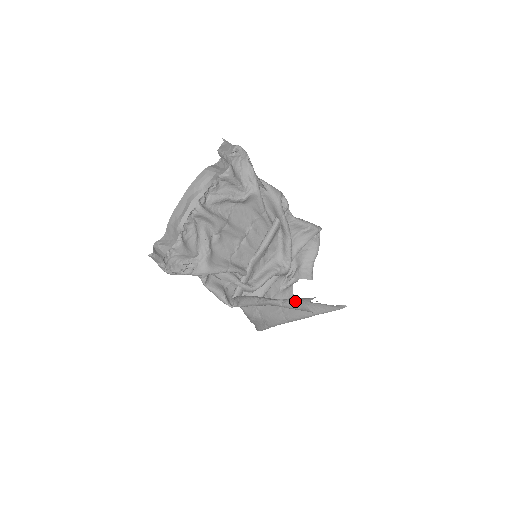
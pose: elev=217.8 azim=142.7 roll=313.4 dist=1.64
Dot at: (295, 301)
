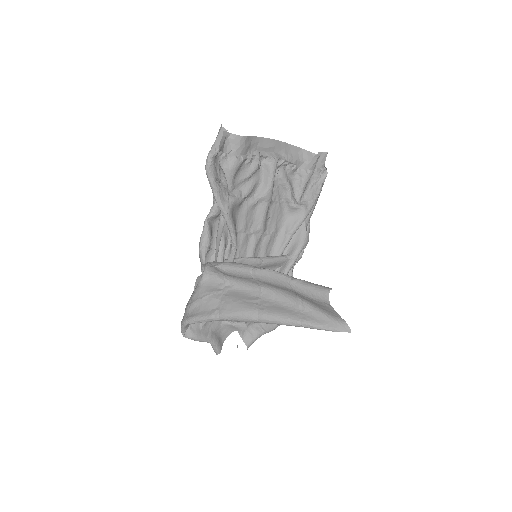
Dot at: occluded
